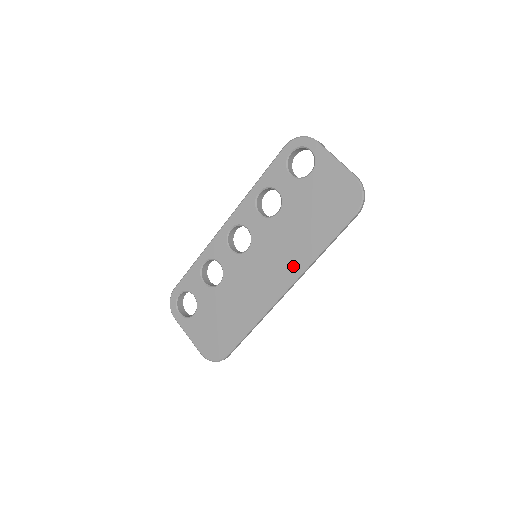
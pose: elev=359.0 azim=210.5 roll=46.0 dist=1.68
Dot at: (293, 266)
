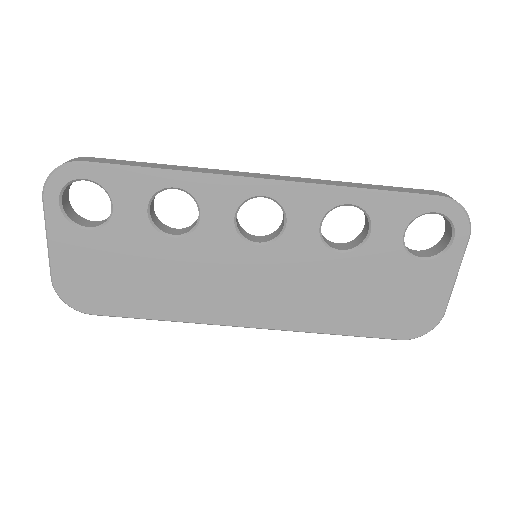
Dot at: (288, 317)
